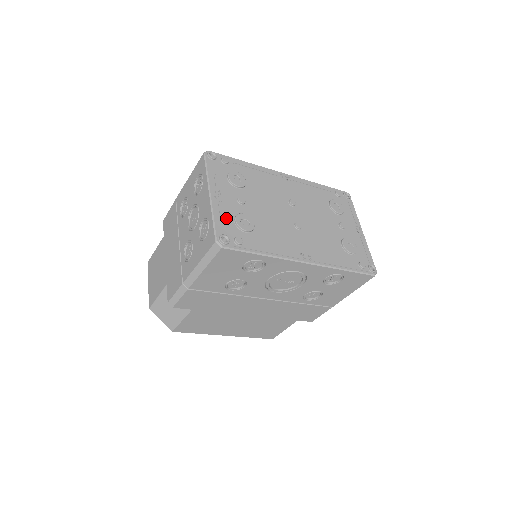
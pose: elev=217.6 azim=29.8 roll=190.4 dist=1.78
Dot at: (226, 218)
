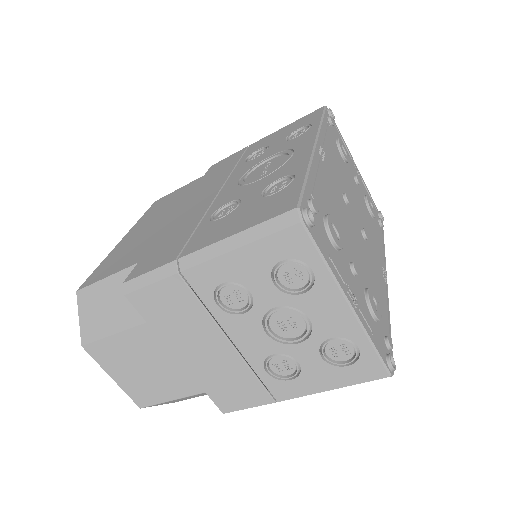
Dot at: (371, 324)
